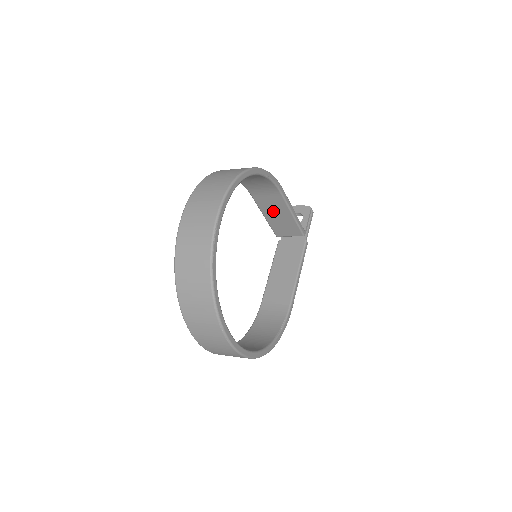
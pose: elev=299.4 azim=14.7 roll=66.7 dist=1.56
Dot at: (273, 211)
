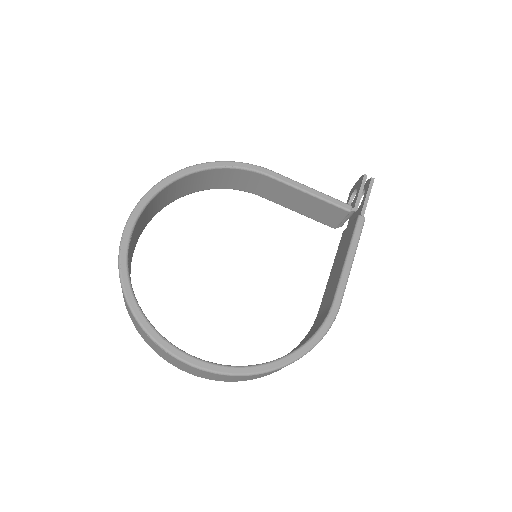
Dot at: (292, 201)
